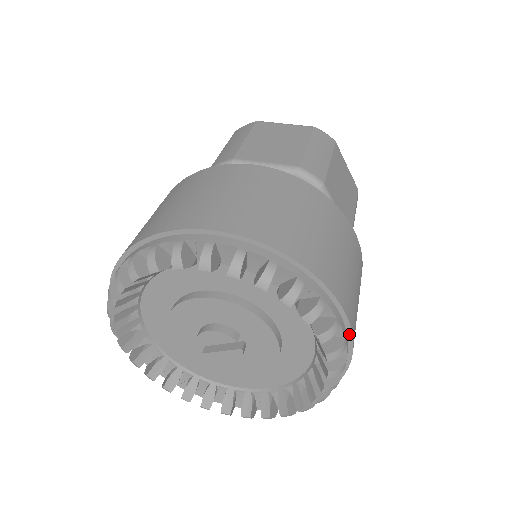
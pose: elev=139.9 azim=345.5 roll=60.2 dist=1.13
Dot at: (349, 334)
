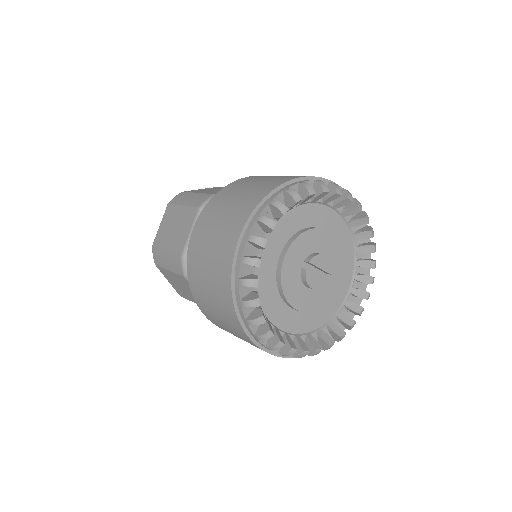
Dot at: occluded
